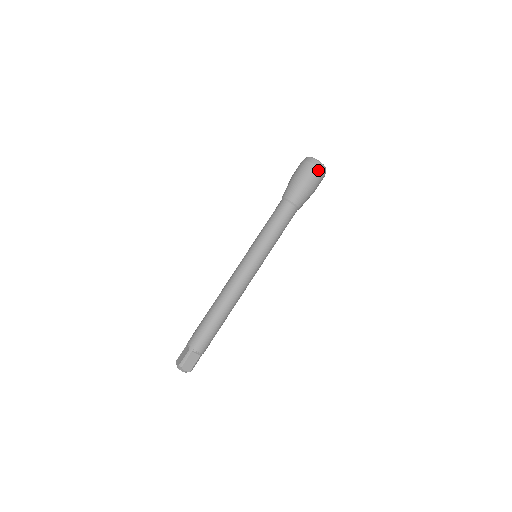
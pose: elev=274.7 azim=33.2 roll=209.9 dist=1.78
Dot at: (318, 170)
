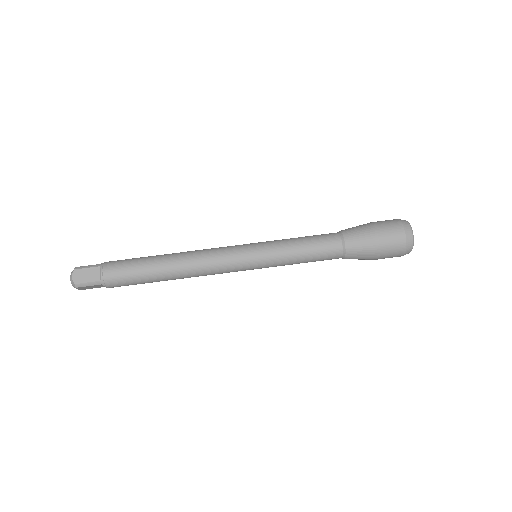
Dot at: (401, 231)
